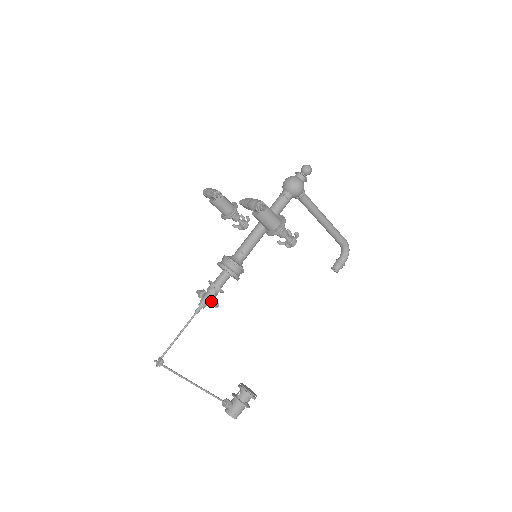
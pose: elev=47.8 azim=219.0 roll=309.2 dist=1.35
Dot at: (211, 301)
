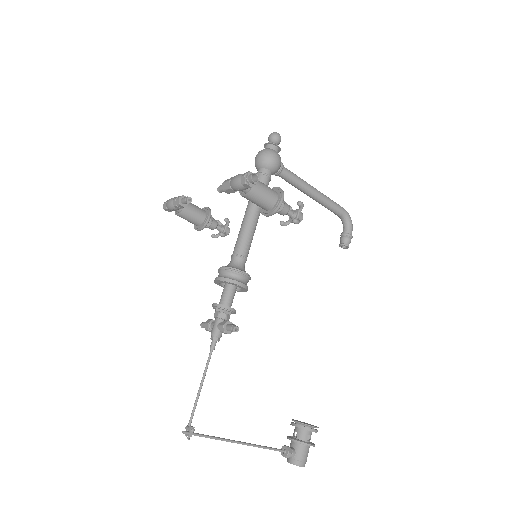
Dot at: (226, 327)
